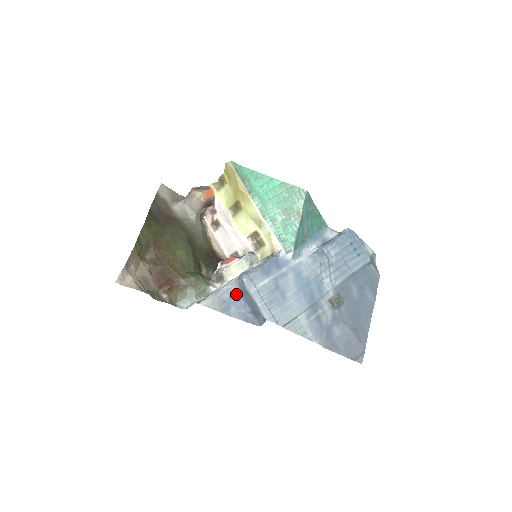
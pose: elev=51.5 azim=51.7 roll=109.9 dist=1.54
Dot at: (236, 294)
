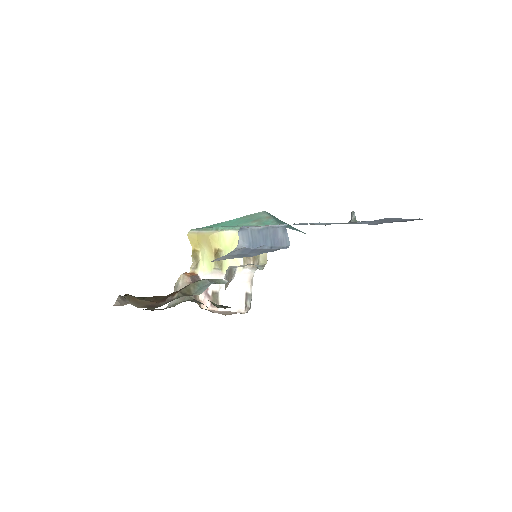
Dot at: (247, 249)
